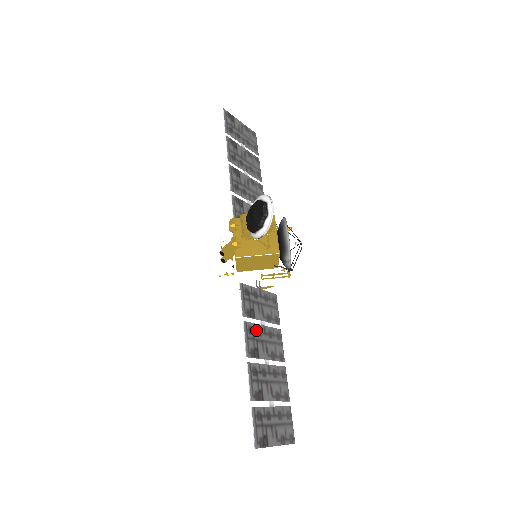
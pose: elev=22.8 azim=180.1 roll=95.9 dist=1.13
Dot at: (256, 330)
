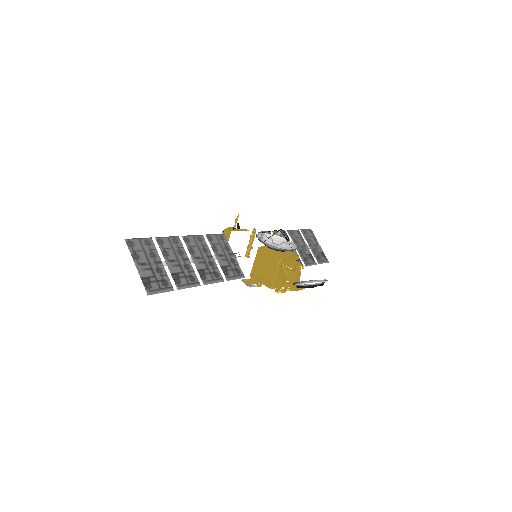
Dot at: occluded
